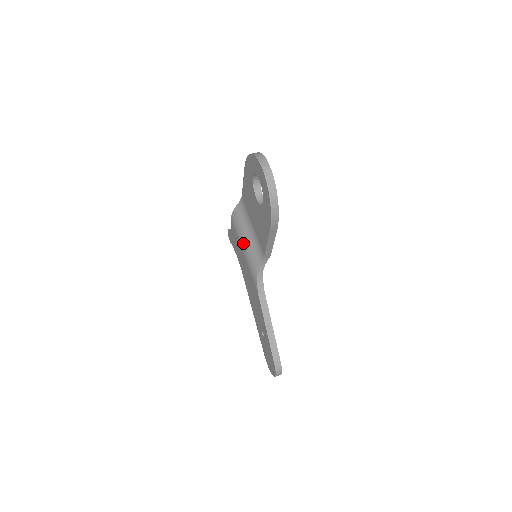
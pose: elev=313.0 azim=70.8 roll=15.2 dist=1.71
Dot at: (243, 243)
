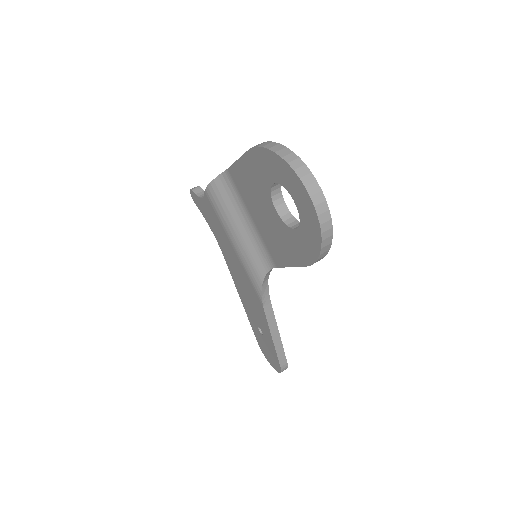
Dot at: (233, 236)
